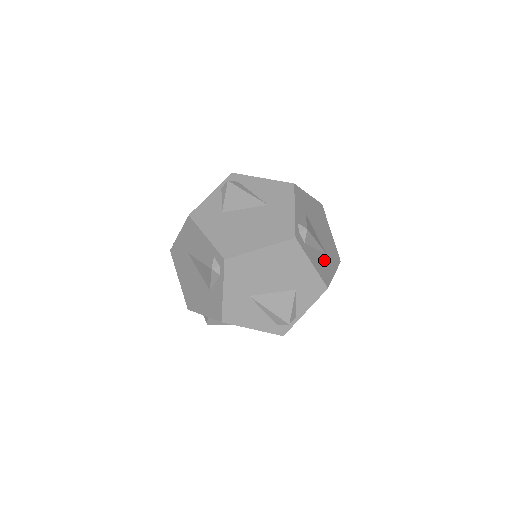
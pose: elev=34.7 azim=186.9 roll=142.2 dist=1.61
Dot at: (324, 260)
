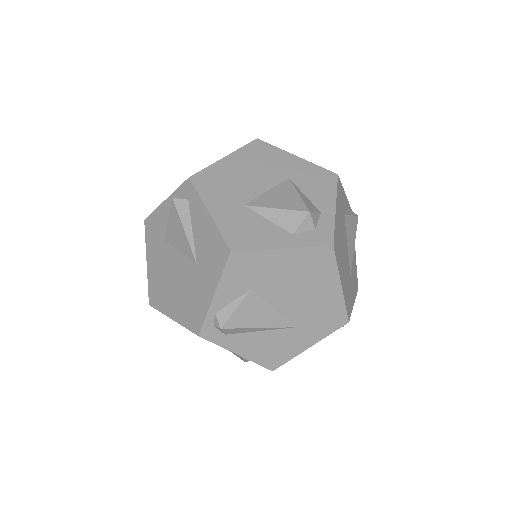
Dot at: (283, 338)
